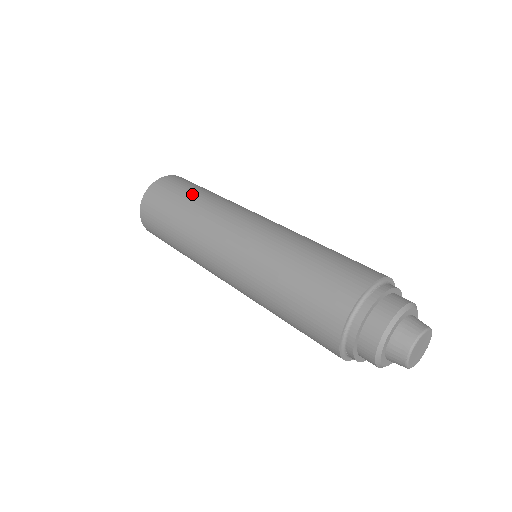
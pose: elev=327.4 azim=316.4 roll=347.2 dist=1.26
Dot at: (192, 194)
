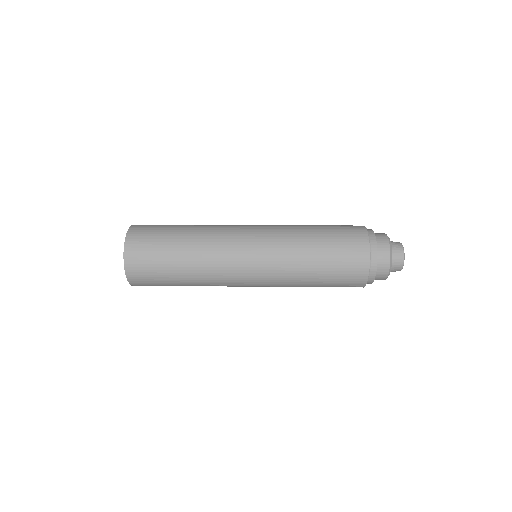
Dot at: (178, 231)
